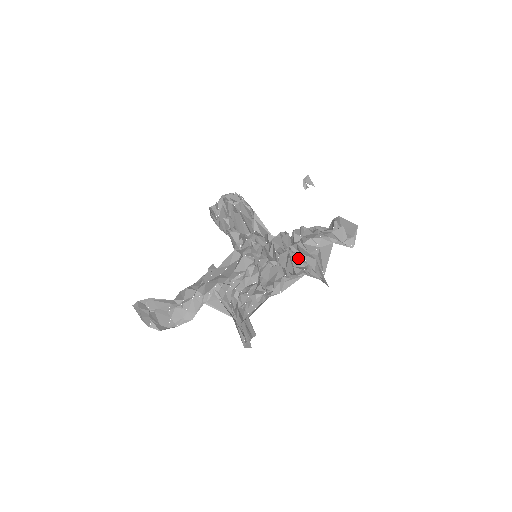
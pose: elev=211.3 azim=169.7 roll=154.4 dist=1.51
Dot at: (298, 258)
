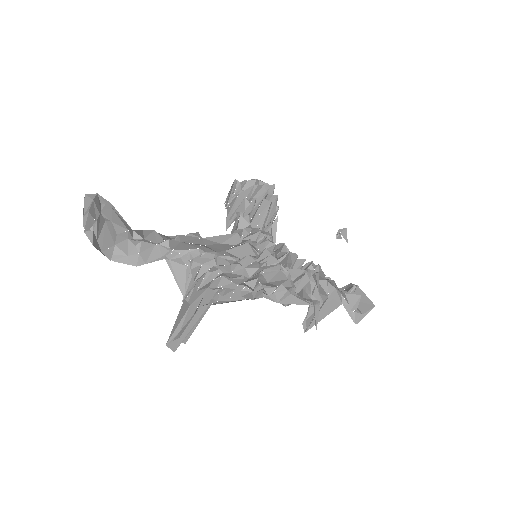
Dot at: (309, 286)
